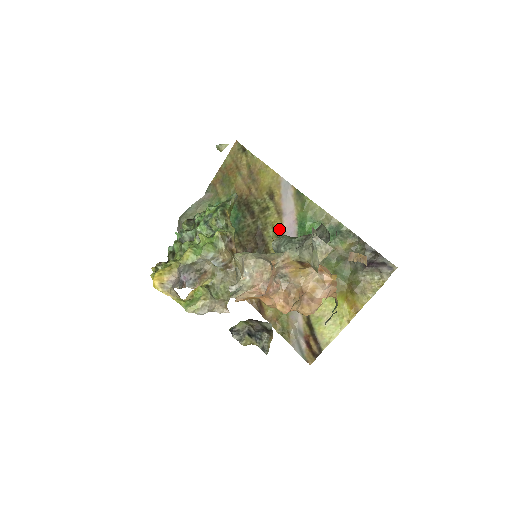
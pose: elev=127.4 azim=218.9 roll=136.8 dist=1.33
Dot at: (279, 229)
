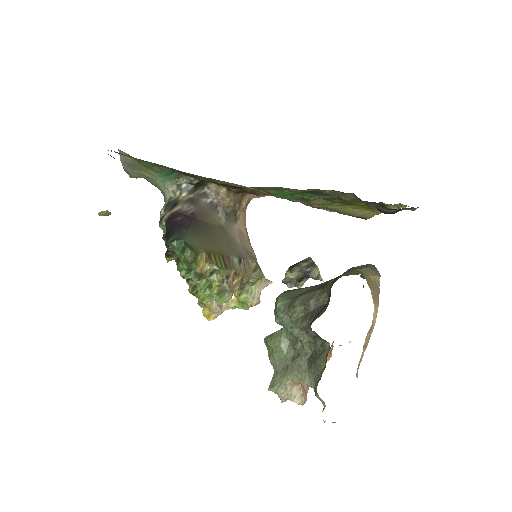
Dot at: occluded
